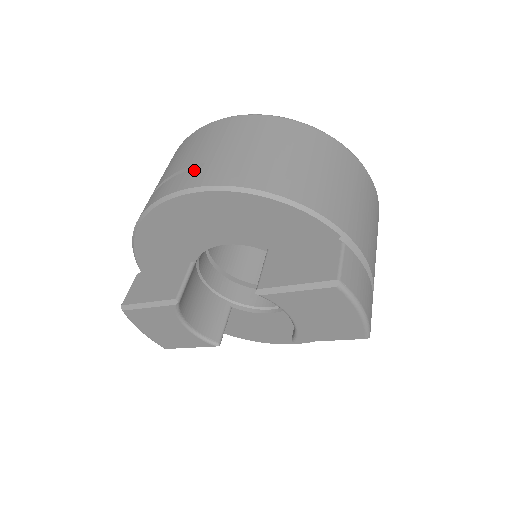
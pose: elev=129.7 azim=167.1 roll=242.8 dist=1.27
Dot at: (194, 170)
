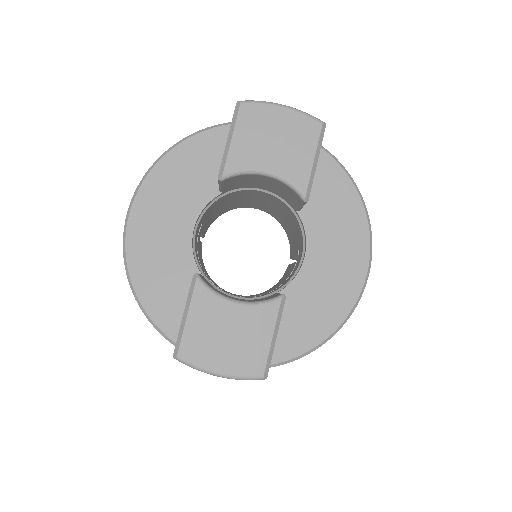
Dot at: occluded
